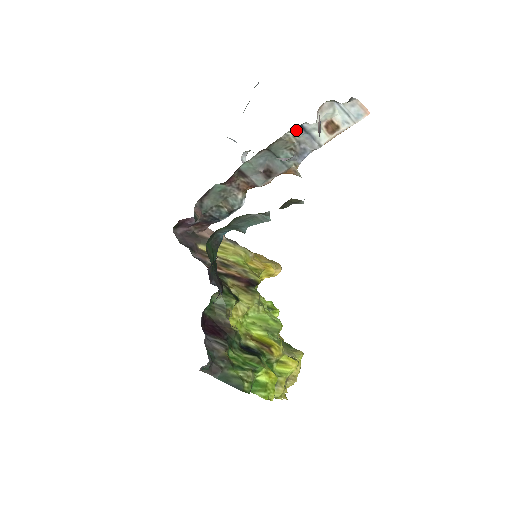
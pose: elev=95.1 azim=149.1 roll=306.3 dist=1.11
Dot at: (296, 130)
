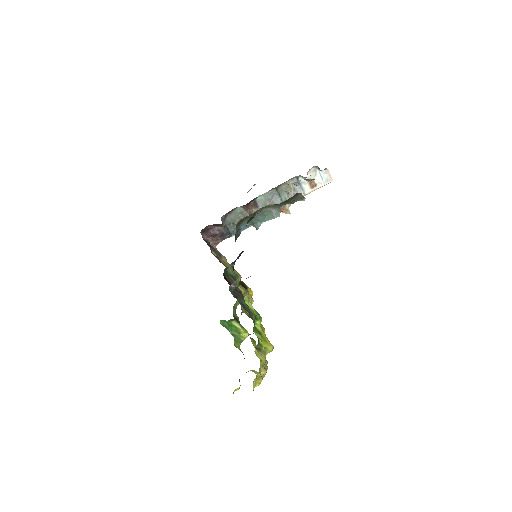
Dot at: (294, 181)
